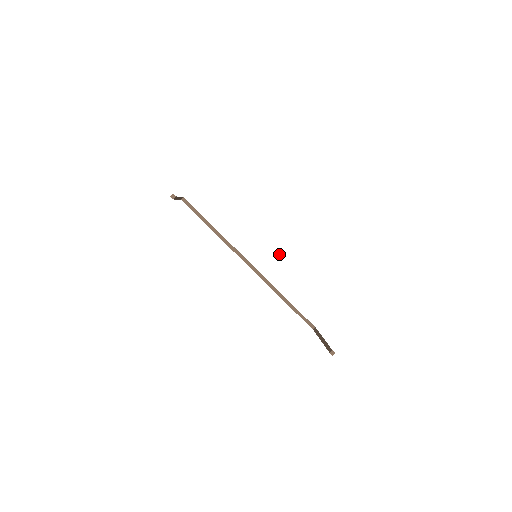
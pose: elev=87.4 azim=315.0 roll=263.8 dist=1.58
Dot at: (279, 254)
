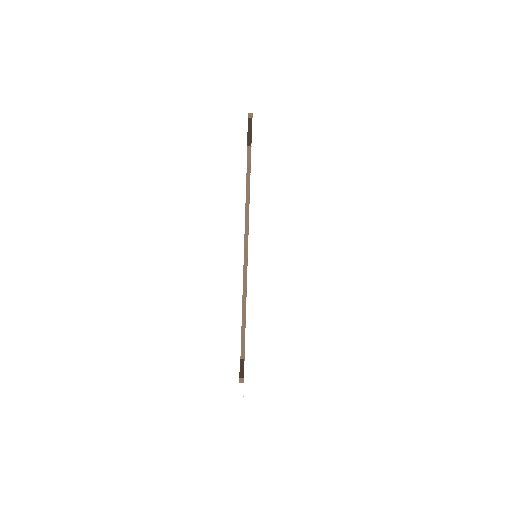
Dot at: (278, 267)
